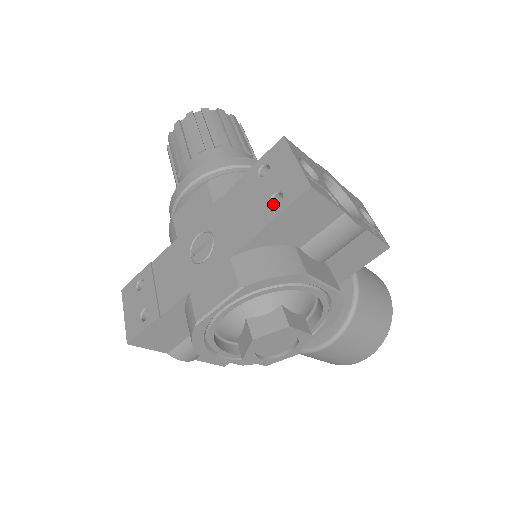
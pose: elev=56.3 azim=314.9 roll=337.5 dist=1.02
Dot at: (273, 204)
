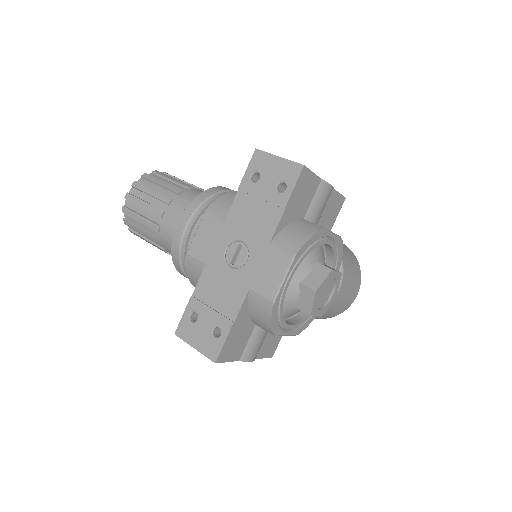
Dot at: (280, 192)
